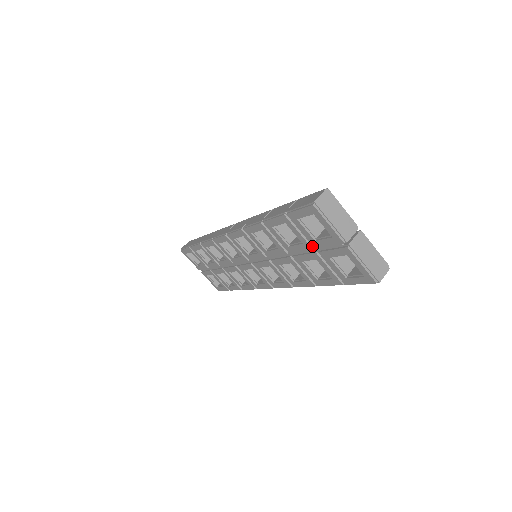
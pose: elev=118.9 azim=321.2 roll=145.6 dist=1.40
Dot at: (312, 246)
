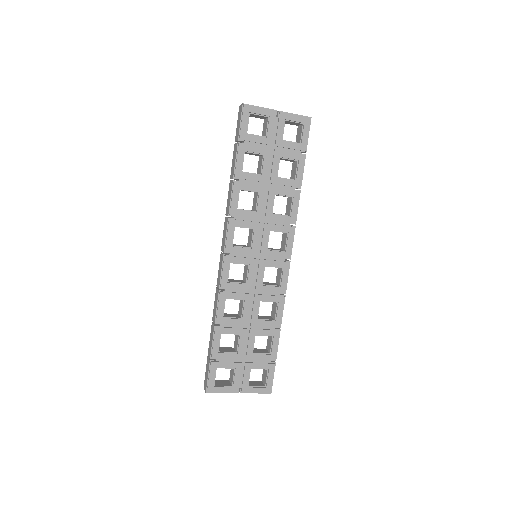
Dot at: (269, 149)
